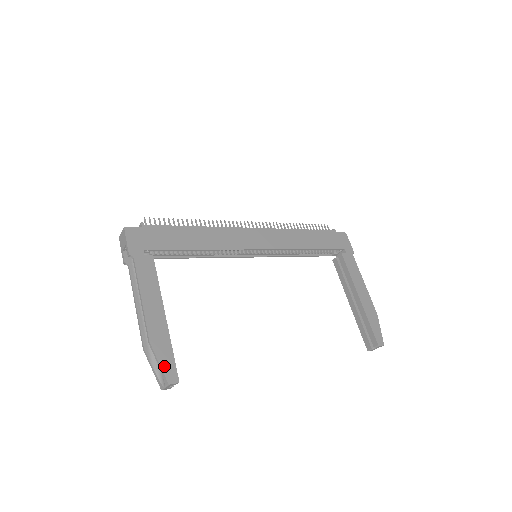
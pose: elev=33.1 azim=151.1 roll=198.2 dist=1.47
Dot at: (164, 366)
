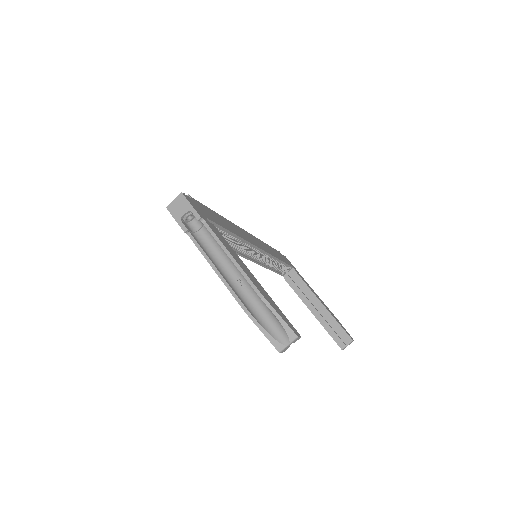
Dot at: (285, 320)
